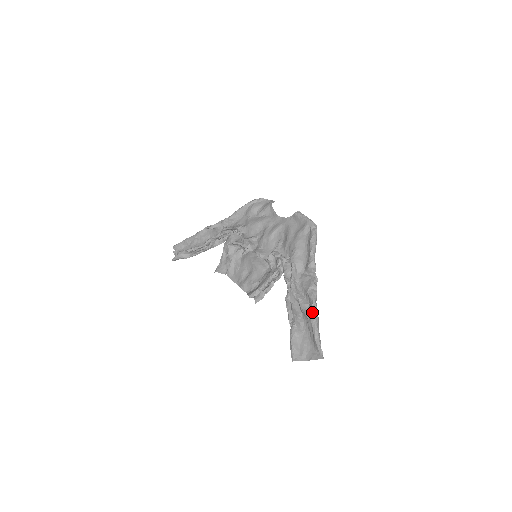
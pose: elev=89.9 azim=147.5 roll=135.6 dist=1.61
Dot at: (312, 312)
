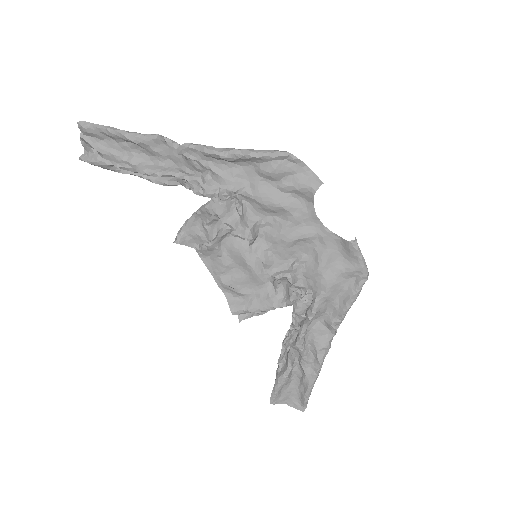
Dot at: (314, 376)
